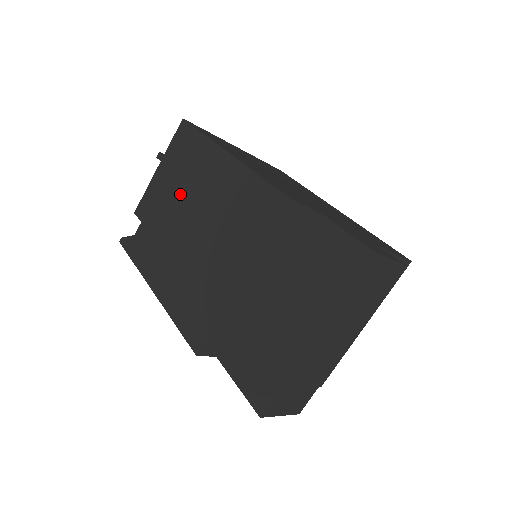
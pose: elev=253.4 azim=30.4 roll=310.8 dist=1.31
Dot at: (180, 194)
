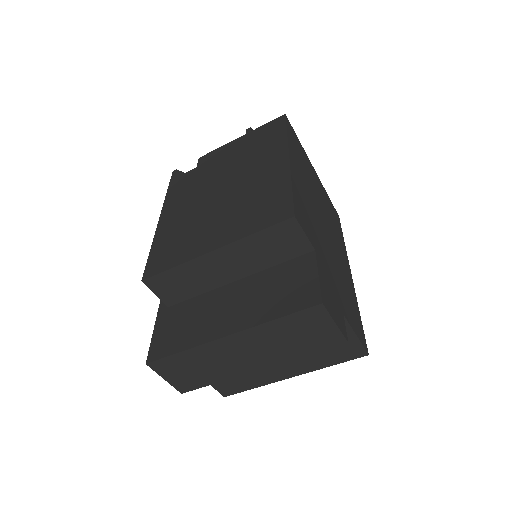
Dot at: (235, 164)
